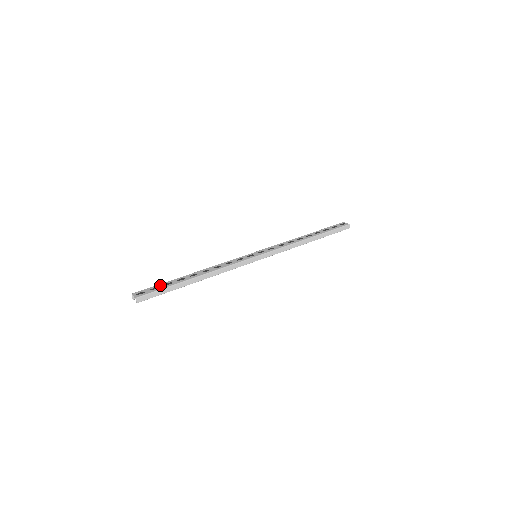
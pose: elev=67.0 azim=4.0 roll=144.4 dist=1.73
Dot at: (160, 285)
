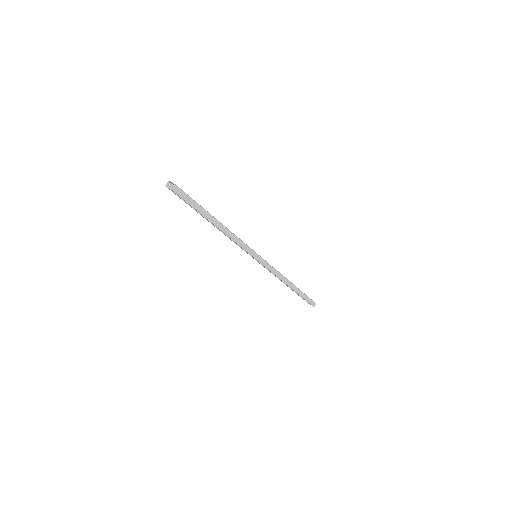
Dot at: occluded
